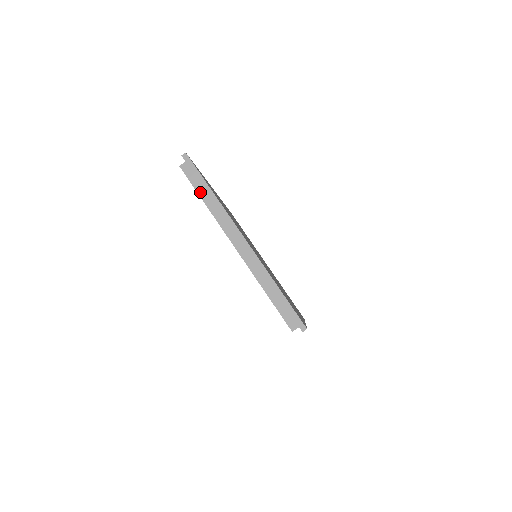
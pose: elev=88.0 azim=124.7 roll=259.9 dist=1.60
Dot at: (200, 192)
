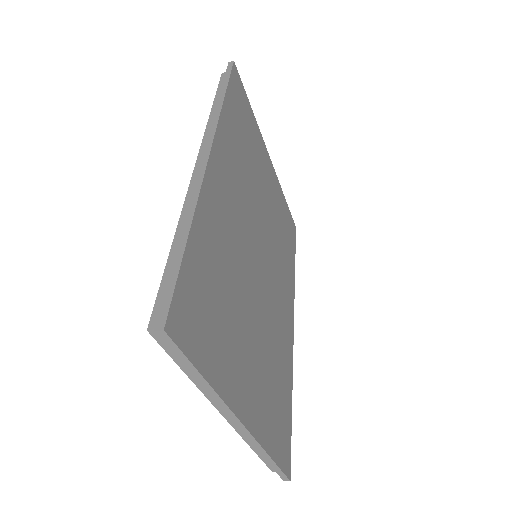
Dot at: (184, 367)
